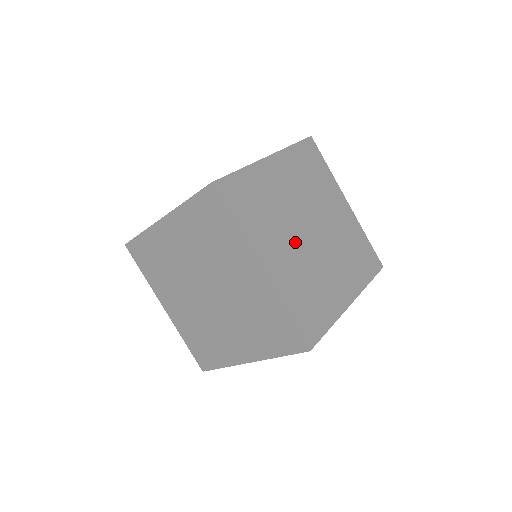
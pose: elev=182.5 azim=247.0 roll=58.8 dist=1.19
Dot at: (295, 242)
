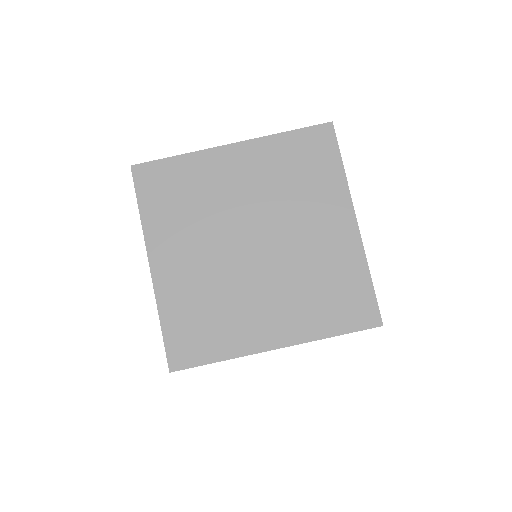
Dot at: occluded
